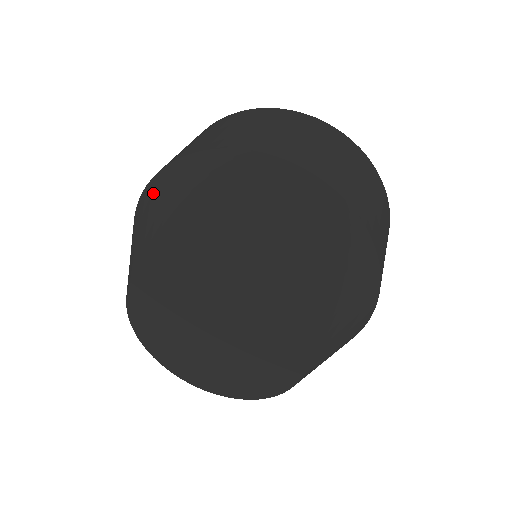
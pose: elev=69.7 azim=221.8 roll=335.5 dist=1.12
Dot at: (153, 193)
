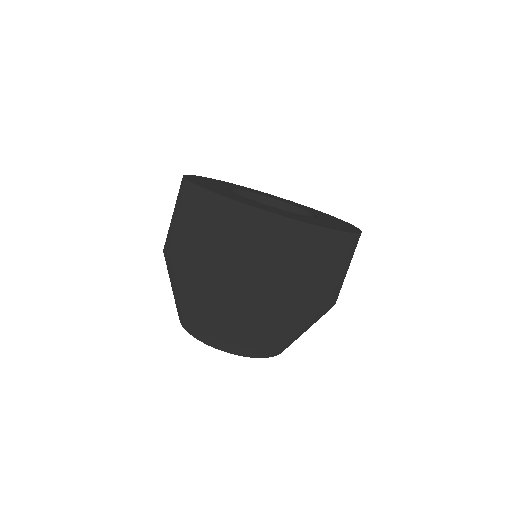
Dot at: occluded
